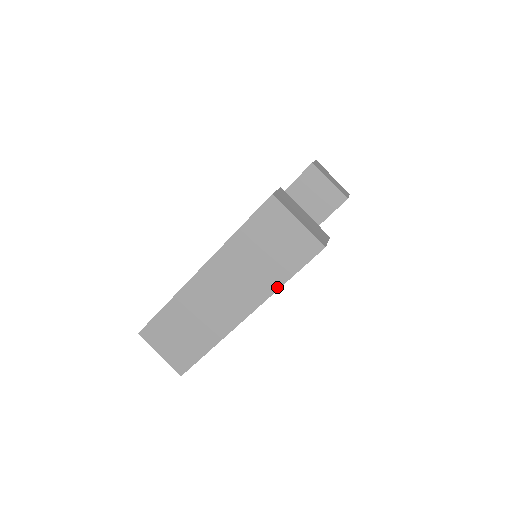
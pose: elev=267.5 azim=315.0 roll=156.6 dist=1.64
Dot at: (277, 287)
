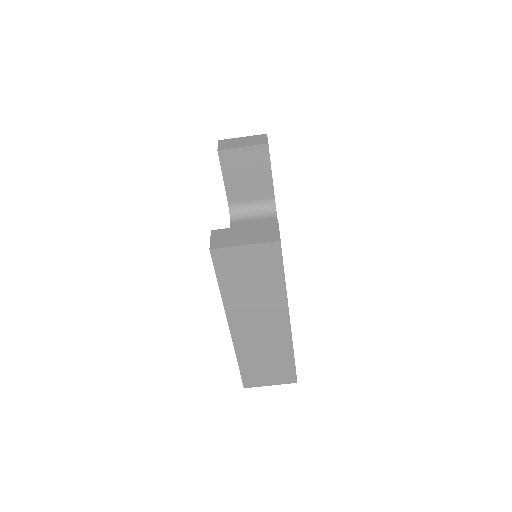
Dot at: (284, 289)
